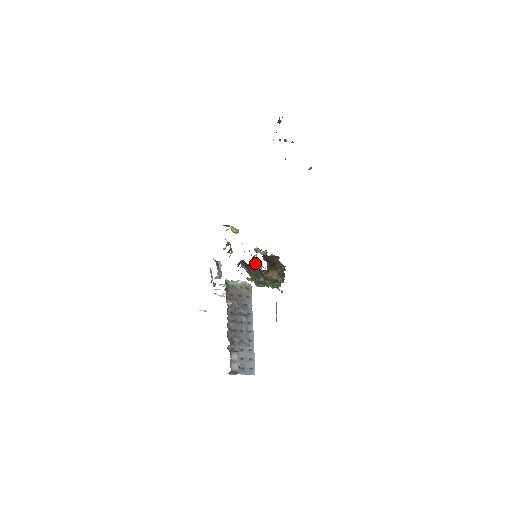
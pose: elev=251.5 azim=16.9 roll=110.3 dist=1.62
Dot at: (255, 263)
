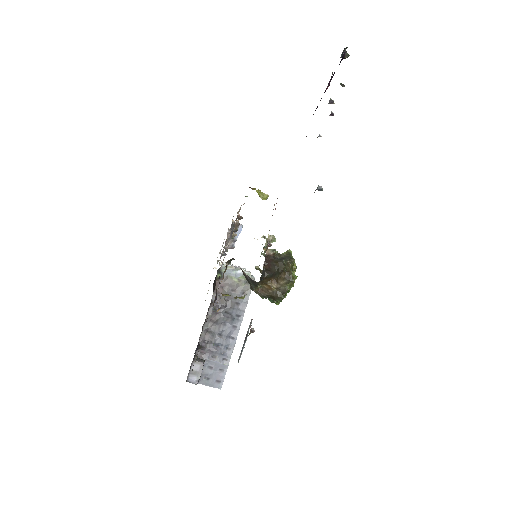
Dot at: occluded
